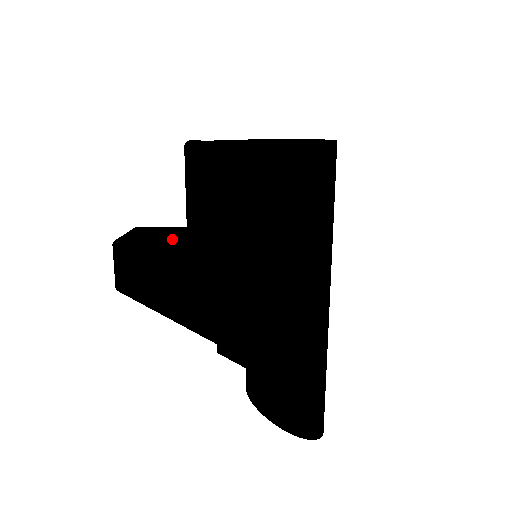
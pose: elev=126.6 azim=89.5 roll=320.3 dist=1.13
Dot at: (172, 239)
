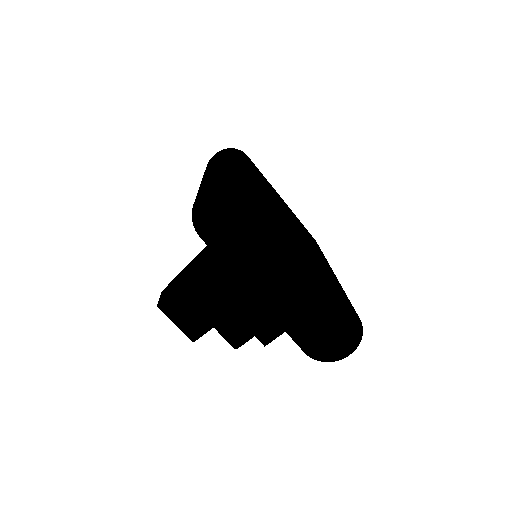
Dot at: occluded
